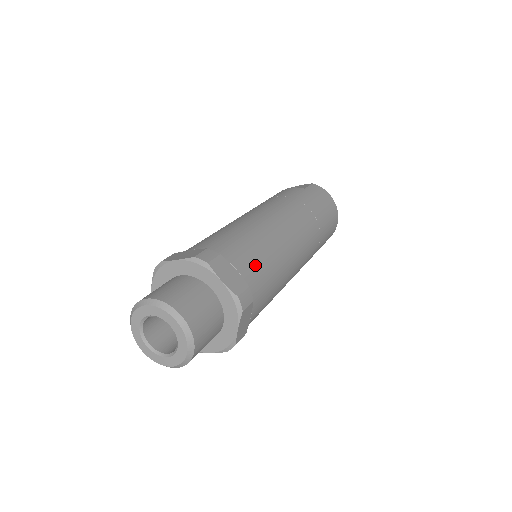
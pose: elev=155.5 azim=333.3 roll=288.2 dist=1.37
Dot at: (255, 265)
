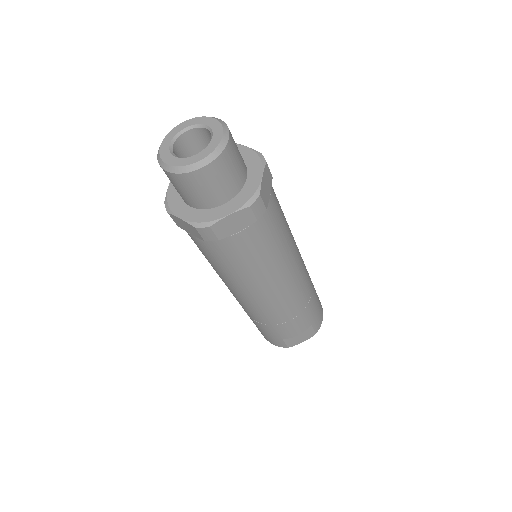
Dot at: occluded
